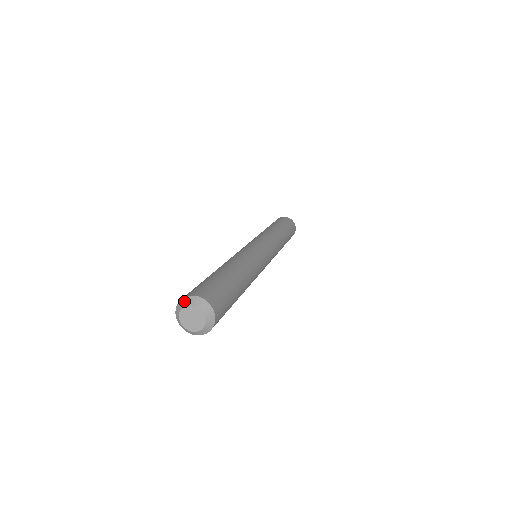
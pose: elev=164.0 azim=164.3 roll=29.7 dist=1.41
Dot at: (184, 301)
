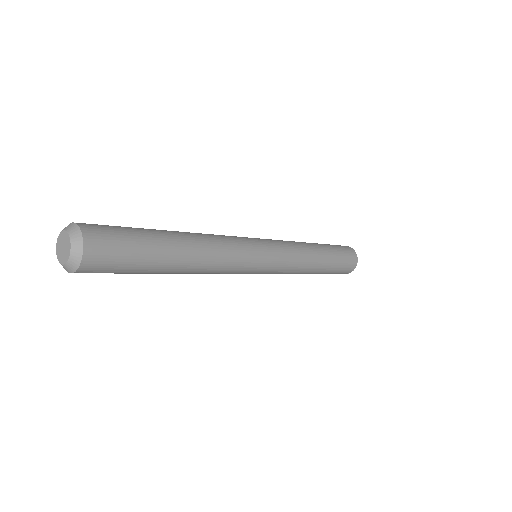
Dot at: occluded
